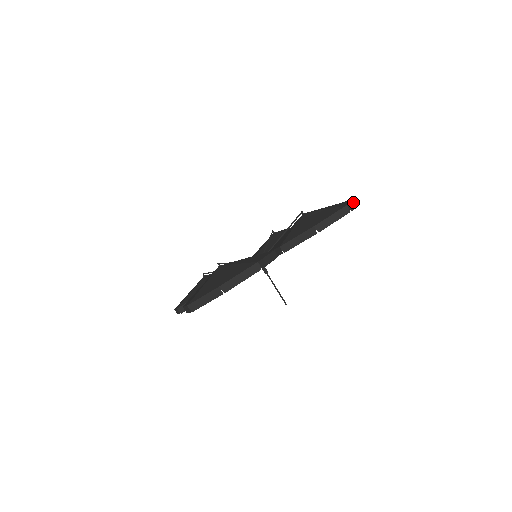
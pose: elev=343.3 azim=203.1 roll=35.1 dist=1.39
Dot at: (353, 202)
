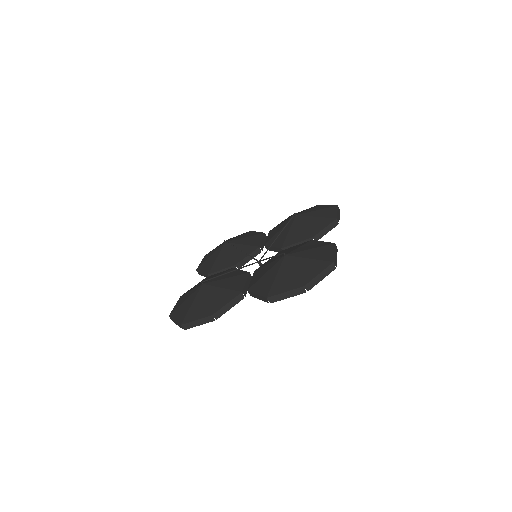
Dot at: (323, 272)
